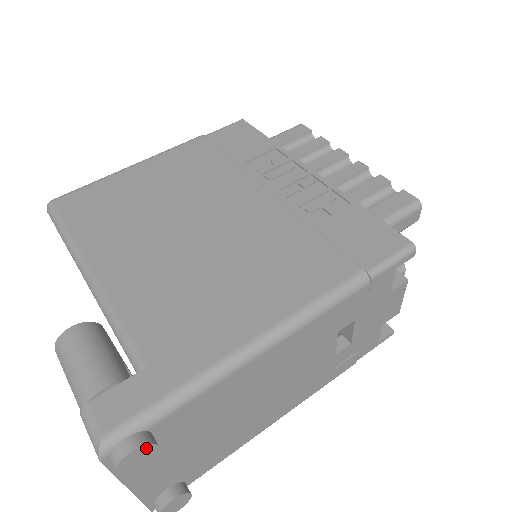
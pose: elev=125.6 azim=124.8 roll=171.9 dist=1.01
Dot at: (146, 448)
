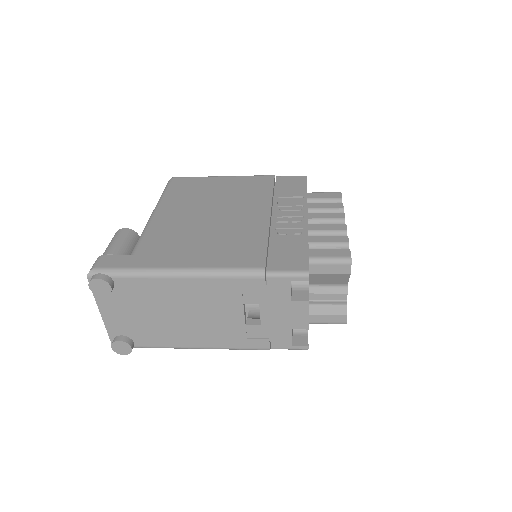
Dot at: (105, 283)
